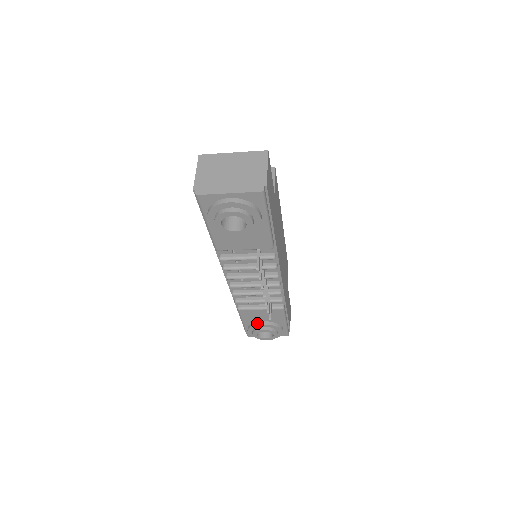
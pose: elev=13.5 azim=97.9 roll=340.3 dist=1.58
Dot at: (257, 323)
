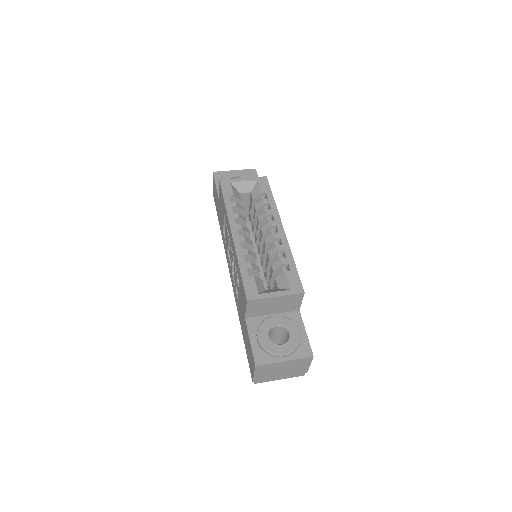
Dot at: occluded
